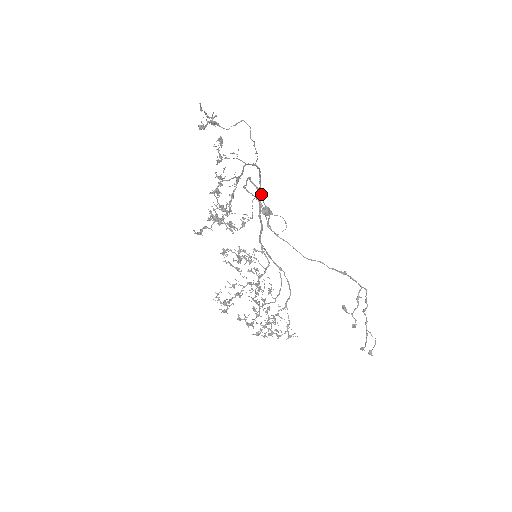
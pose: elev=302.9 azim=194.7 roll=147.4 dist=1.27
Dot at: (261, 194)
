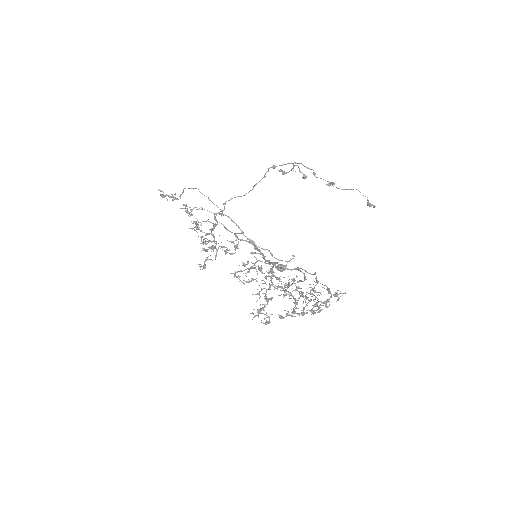
Dot at: (252, 242)
